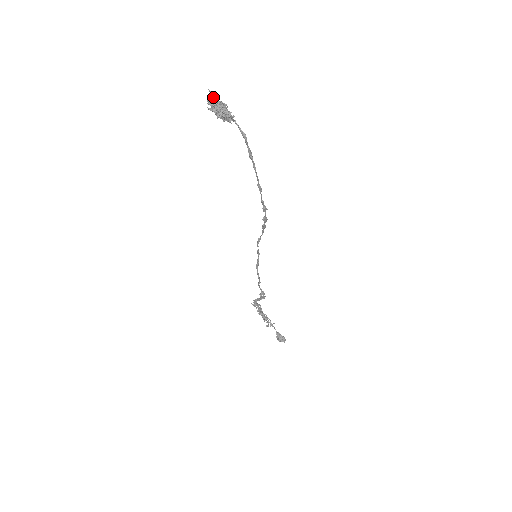
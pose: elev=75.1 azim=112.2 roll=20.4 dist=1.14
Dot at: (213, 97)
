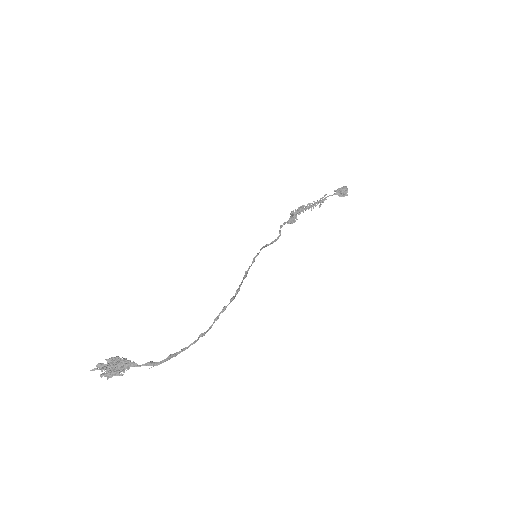
Dot at: (100, 369)
